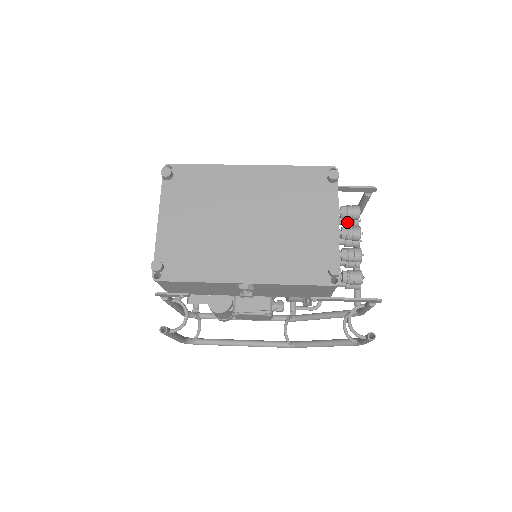
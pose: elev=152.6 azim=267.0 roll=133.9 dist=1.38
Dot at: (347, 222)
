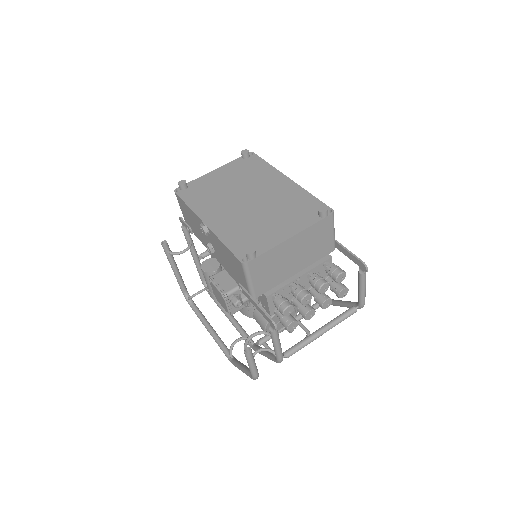
Dot at: (333, 285)
